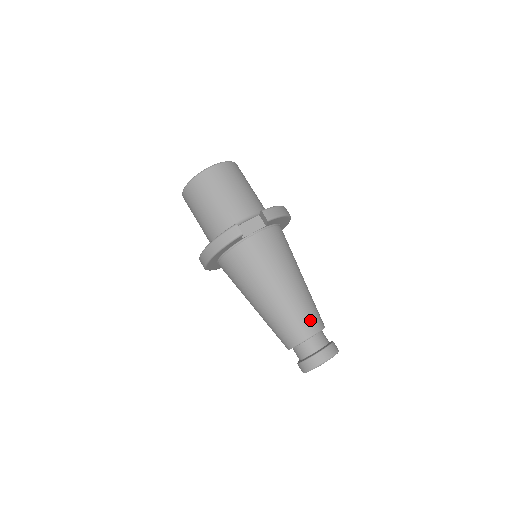
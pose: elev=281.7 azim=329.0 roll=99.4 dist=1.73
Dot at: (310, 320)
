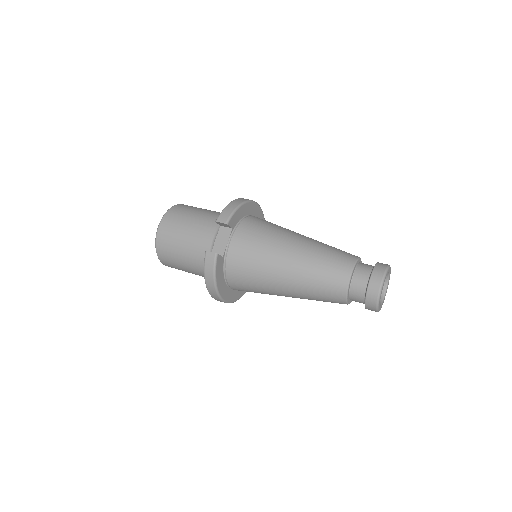
Dot at: (336, 265)
